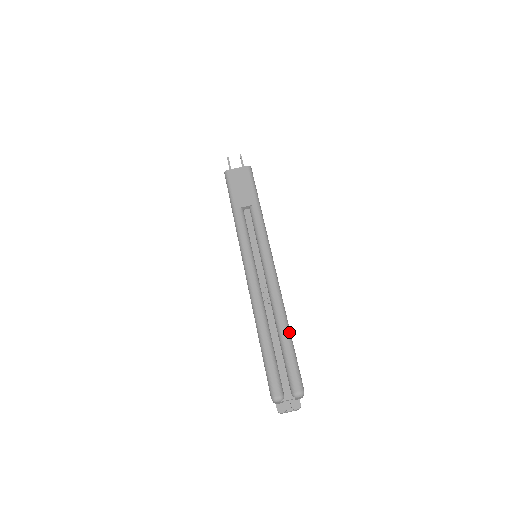
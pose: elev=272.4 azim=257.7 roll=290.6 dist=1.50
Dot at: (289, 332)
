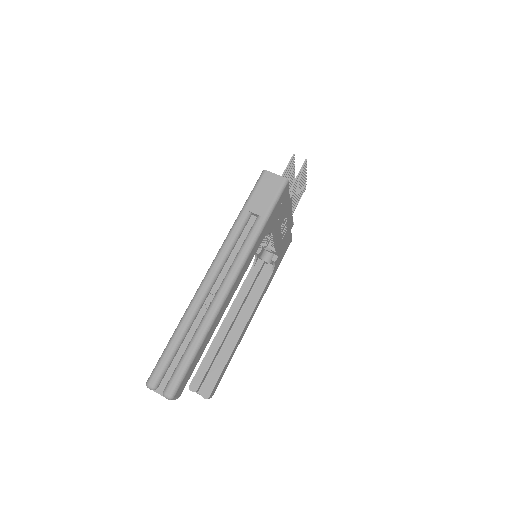
Dot at: (200, 343)
